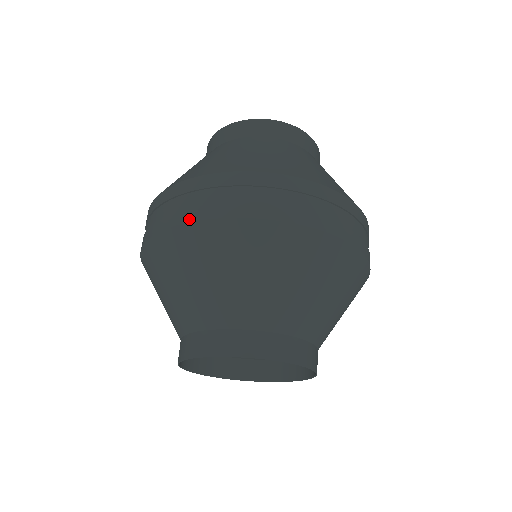
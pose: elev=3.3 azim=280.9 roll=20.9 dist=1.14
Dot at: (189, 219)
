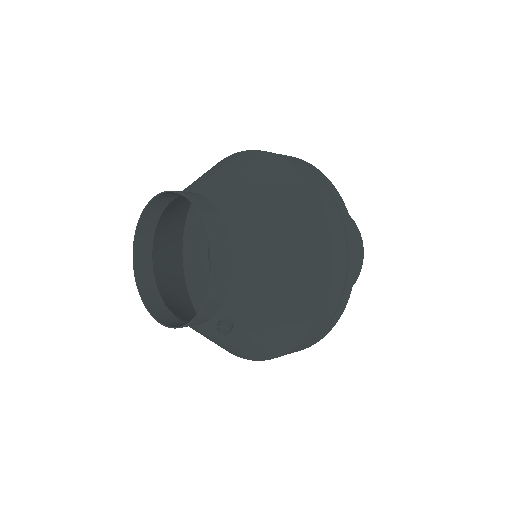
Dot at: occluded
